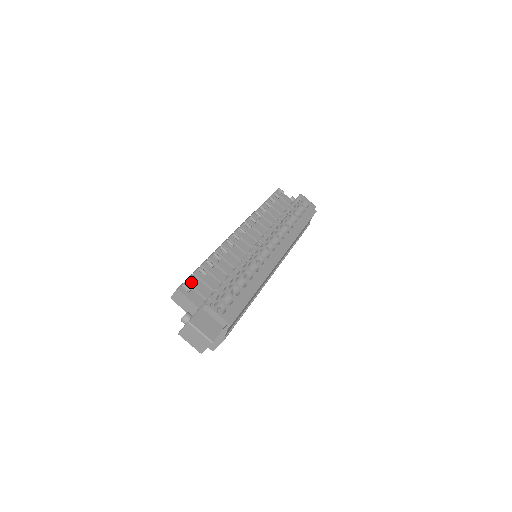
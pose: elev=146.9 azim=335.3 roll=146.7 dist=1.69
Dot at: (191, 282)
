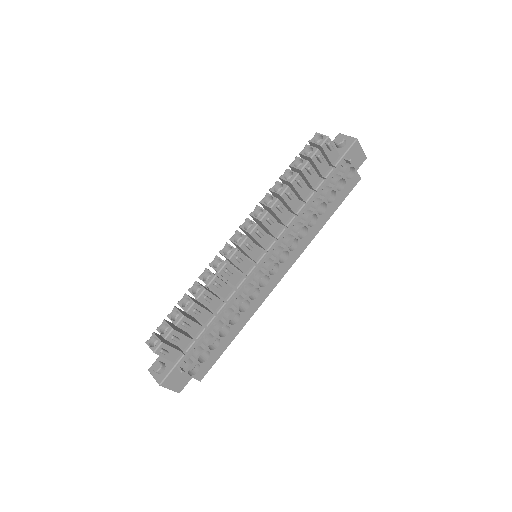
Dot at: (170, 339)
